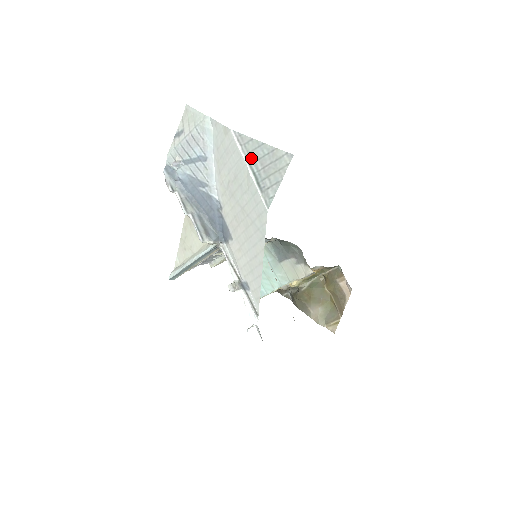
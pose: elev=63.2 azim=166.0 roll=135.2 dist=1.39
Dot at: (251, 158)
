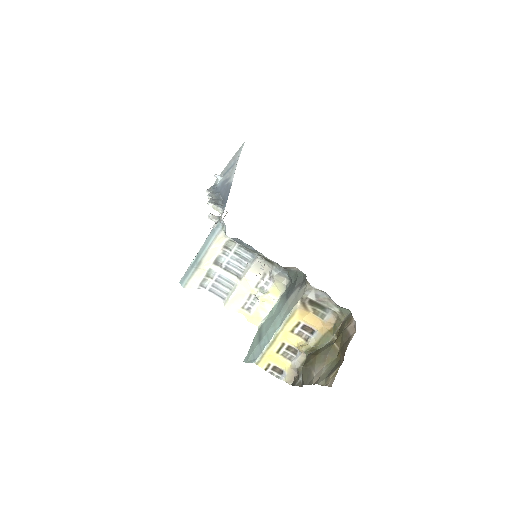
Dot at: occluded
